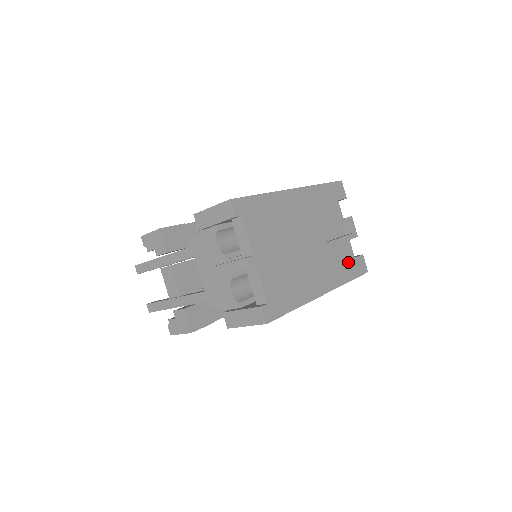
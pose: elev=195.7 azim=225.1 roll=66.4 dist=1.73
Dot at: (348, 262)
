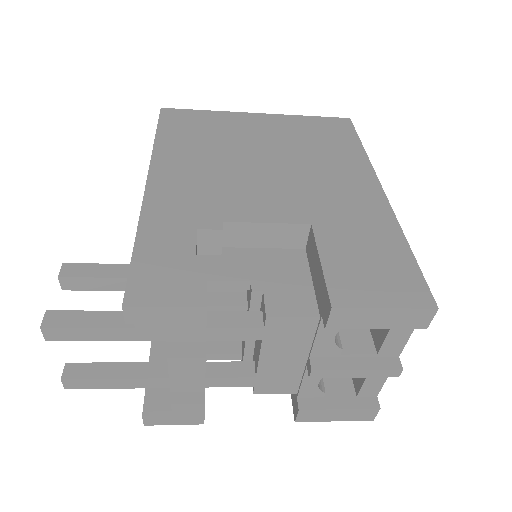
Dot at: occluded
